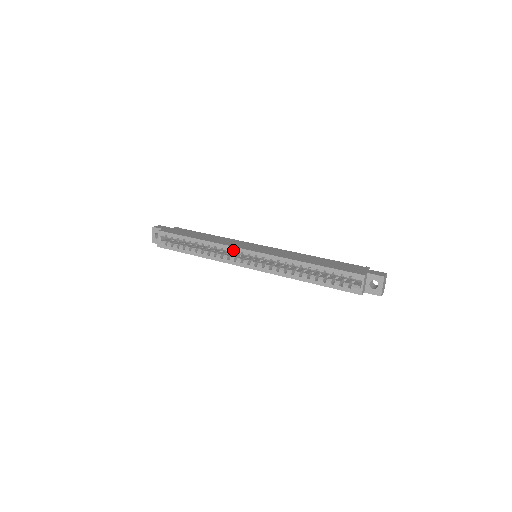
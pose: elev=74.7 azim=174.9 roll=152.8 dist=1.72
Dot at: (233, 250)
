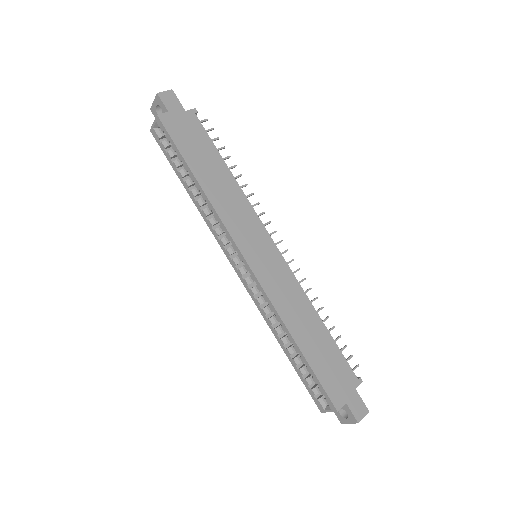
Dot at: (229, 238)
